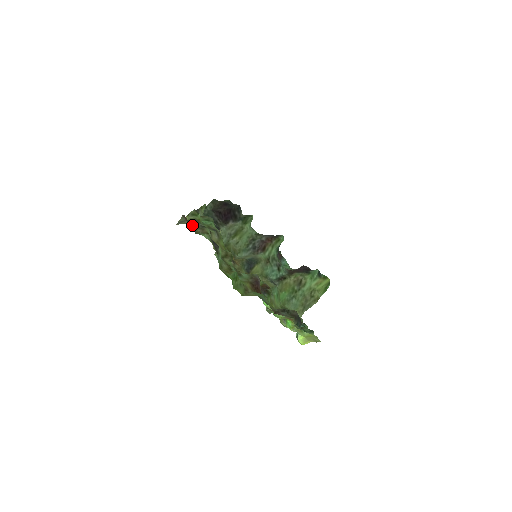
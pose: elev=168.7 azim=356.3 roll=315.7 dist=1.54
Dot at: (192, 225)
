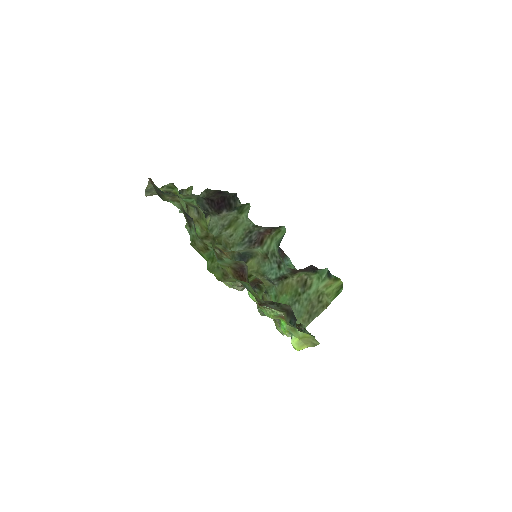
Dot at: (160, 191)
